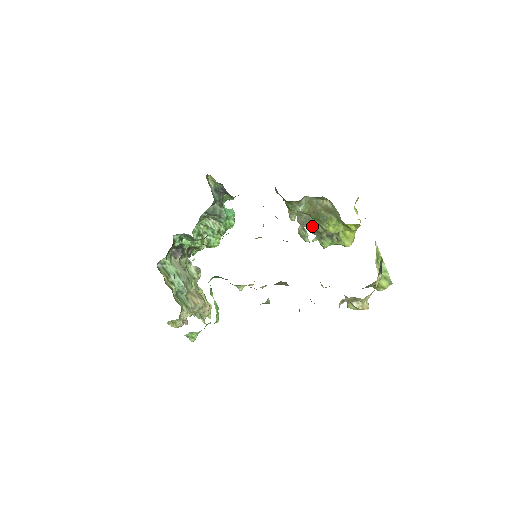
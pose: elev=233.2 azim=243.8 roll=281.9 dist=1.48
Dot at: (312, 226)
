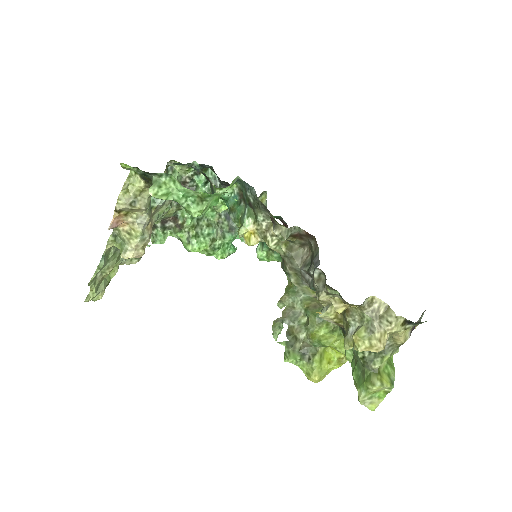
Dot at: (293, 327)
